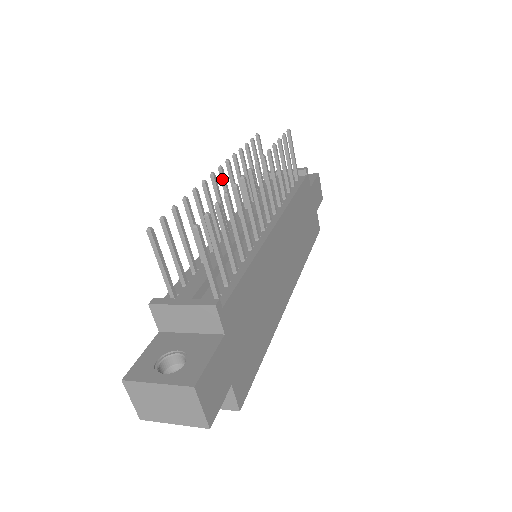
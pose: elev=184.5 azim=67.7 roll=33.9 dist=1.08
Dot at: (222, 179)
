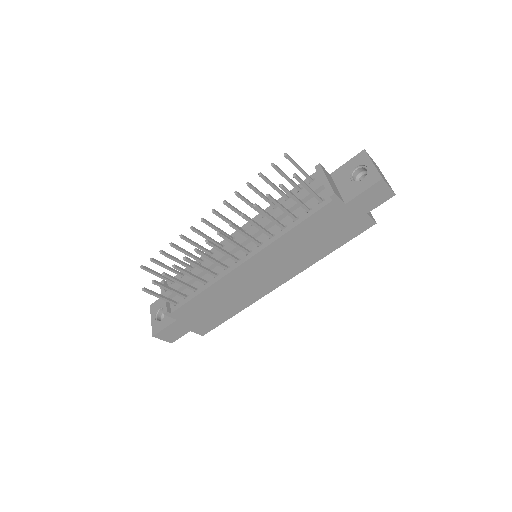
Dot at: (218, 215)
